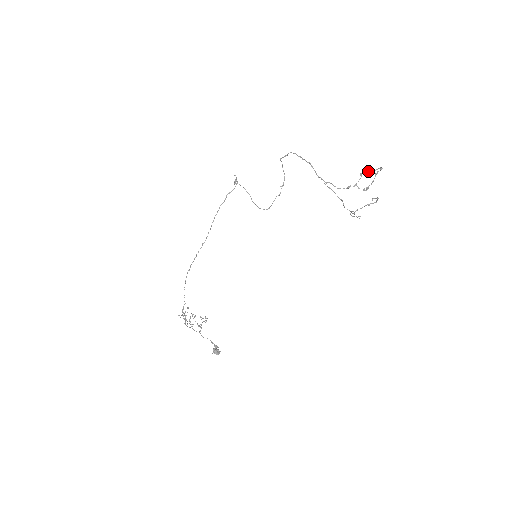
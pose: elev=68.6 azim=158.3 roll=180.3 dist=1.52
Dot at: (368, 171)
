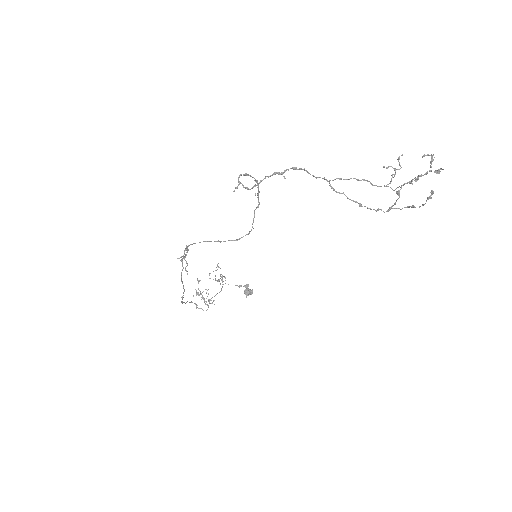
Dot at: occluded
